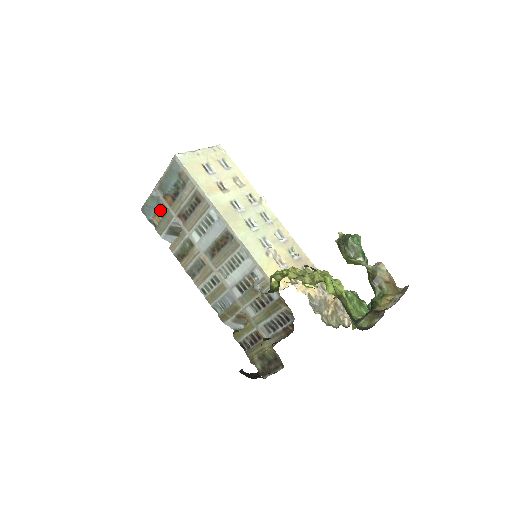
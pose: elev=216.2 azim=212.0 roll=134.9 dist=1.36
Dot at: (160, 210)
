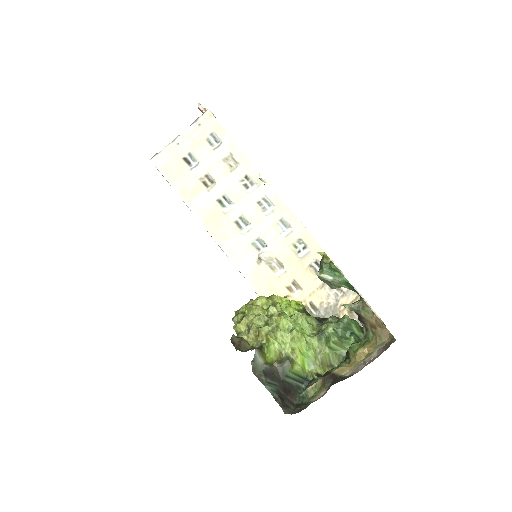
Dot at: occluded
